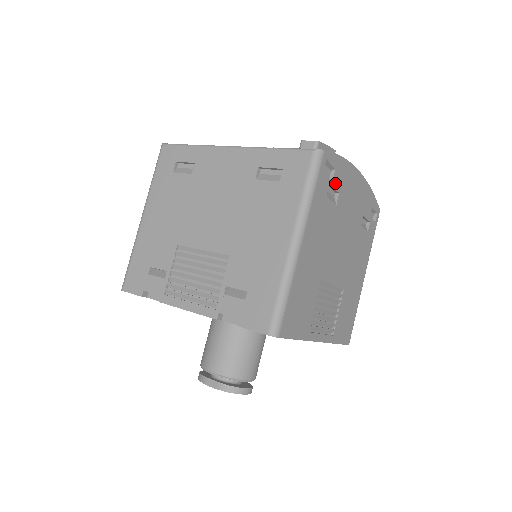
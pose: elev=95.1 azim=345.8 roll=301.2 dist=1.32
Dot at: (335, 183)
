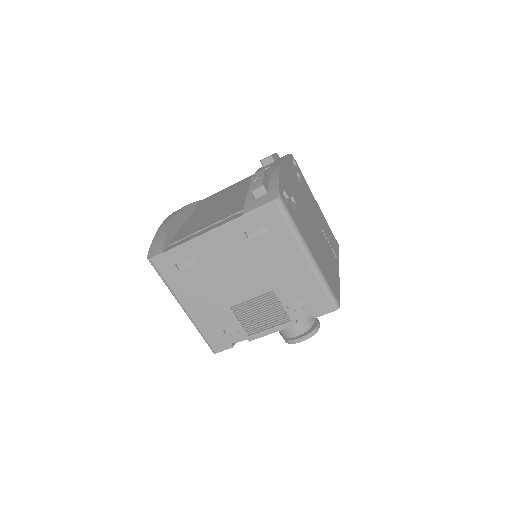
Dot at: (289, 196)
